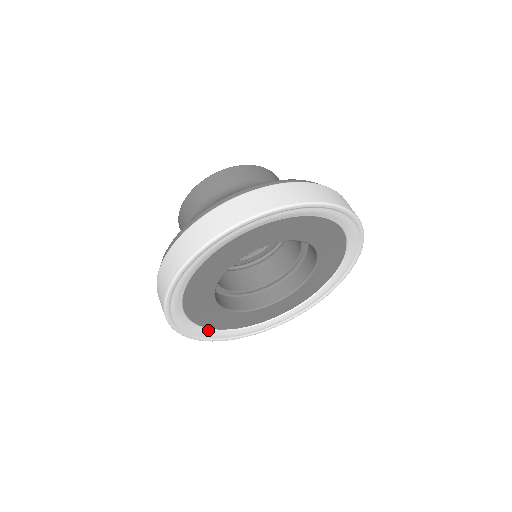
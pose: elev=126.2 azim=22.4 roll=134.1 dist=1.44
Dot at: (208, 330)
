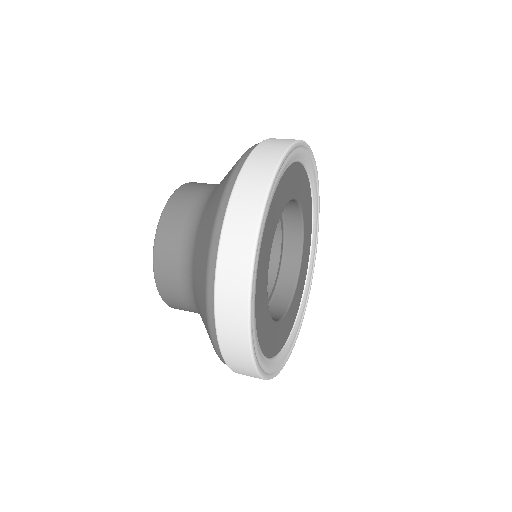
Dot at: (284, 348)
